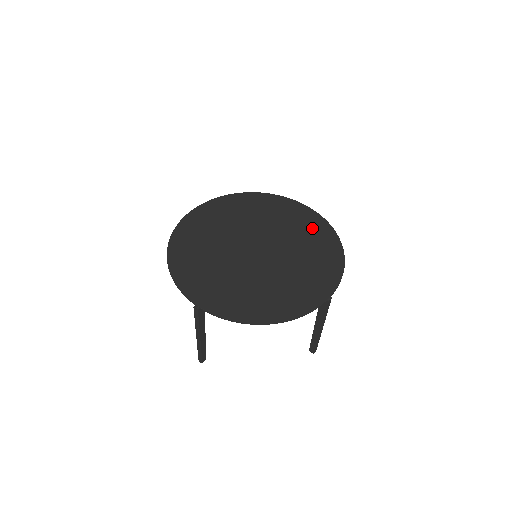
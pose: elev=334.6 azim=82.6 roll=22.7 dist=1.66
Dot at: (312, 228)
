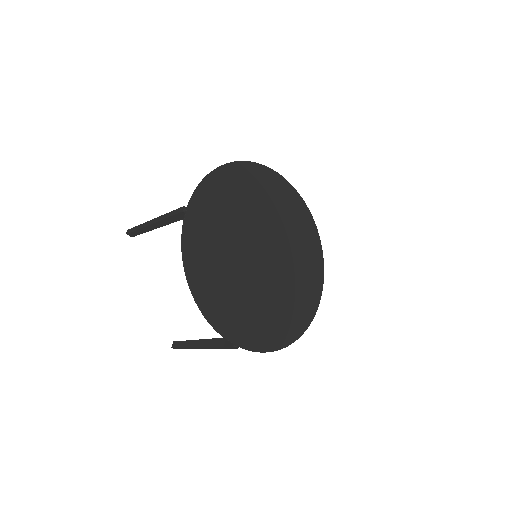
Dot at: (294, 211)
